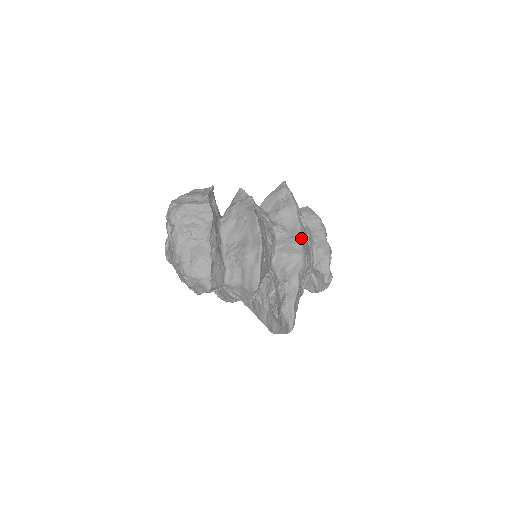
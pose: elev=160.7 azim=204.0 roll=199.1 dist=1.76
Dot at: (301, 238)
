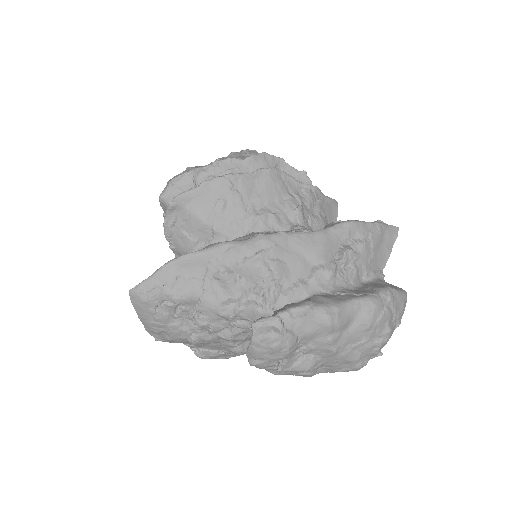
Dot at: (293, 234)
